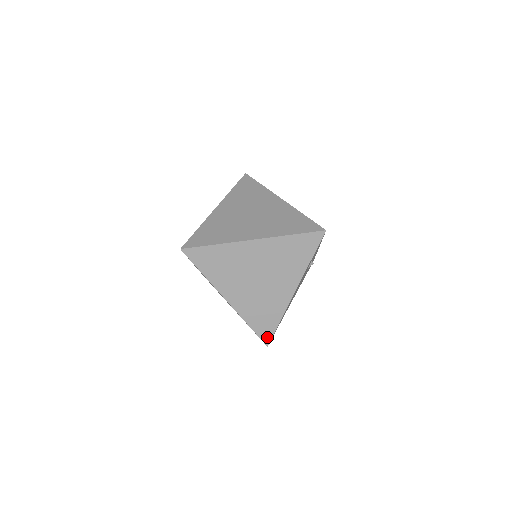
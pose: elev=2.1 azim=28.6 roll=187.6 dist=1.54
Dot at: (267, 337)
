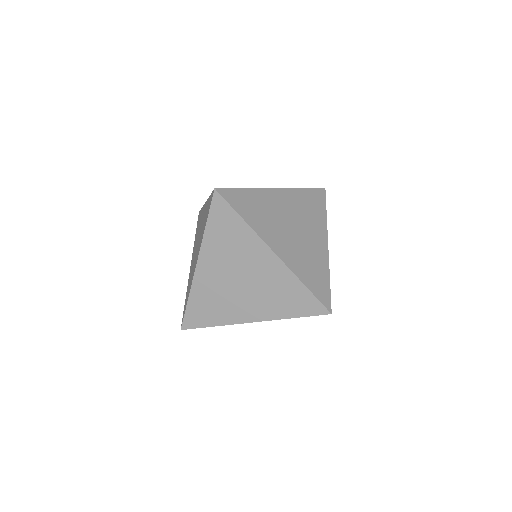
Dot at: (190, 324)
